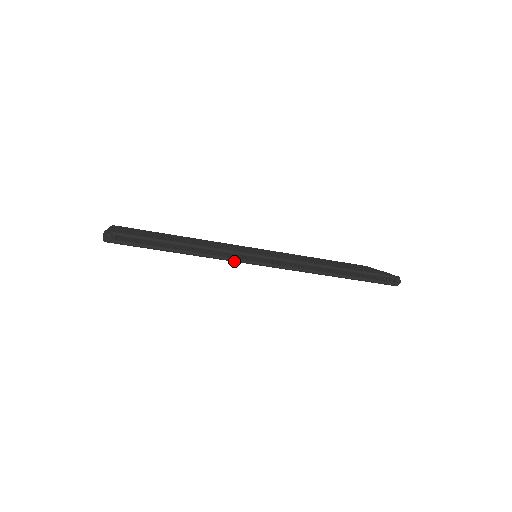
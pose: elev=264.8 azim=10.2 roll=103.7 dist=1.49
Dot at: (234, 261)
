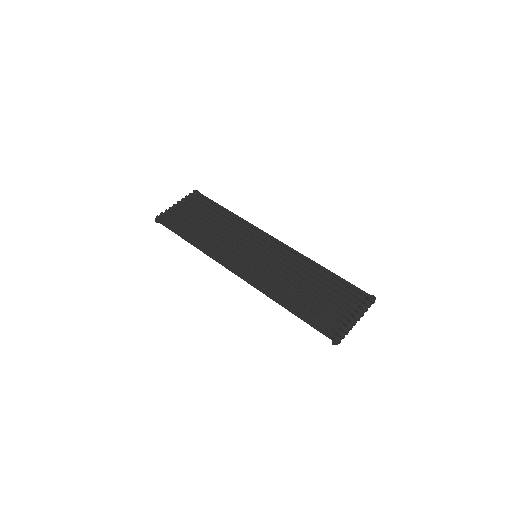
Dot at: (220, 263)
